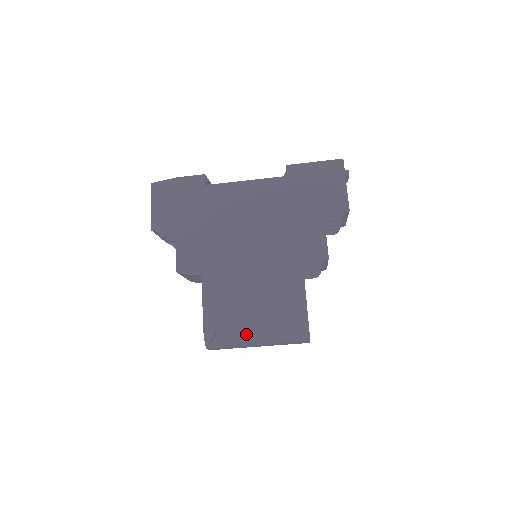
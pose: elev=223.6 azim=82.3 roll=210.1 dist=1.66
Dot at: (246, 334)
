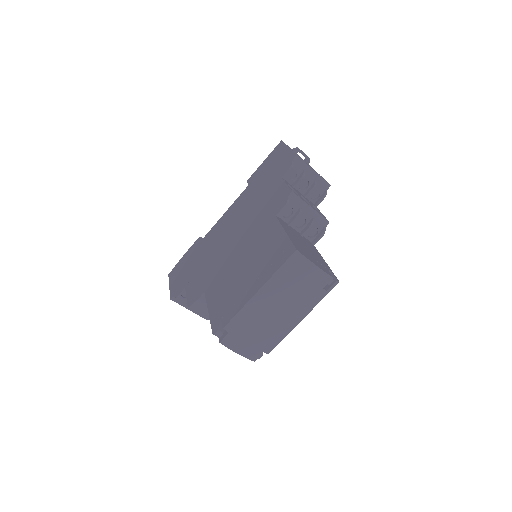
Dot at: (244, 298)
